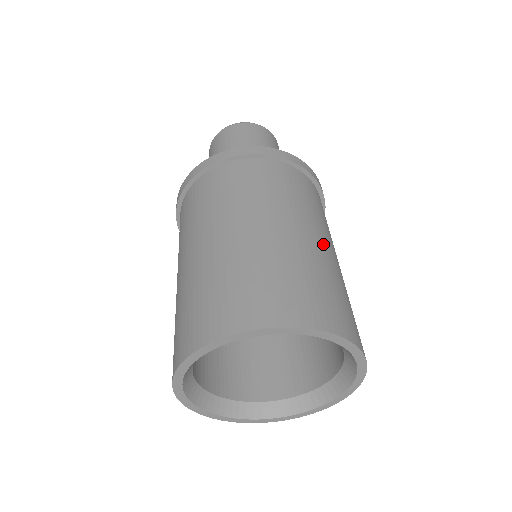
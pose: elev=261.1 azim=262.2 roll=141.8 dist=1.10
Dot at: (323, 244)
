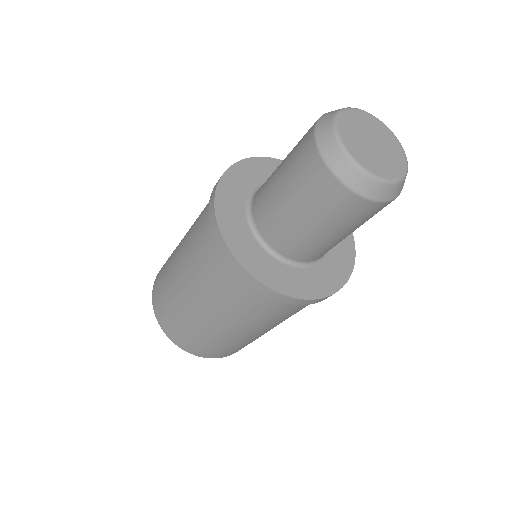
Dot at: occluded
